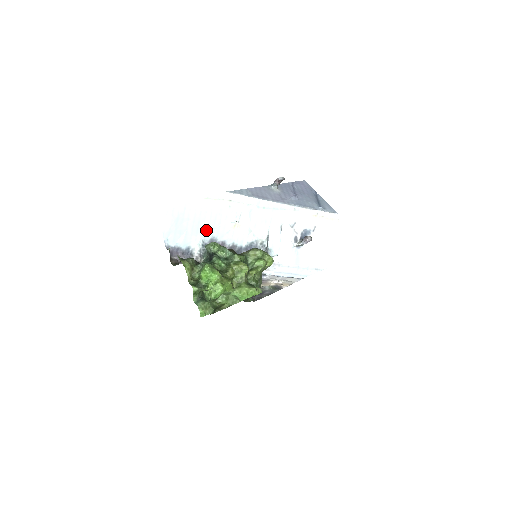
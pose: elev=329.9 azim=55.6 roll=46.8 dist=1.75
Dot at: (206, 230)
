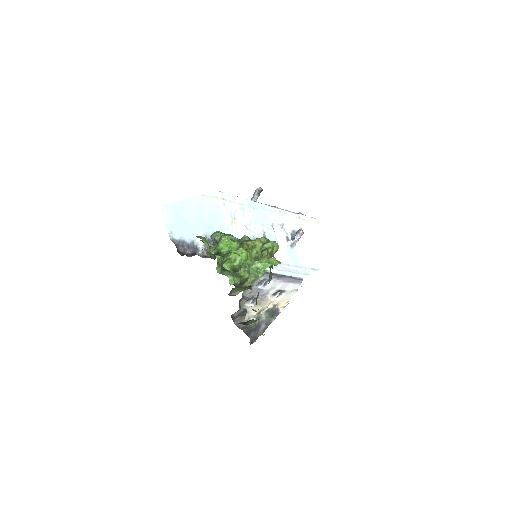
Dot at: (206, 225)
